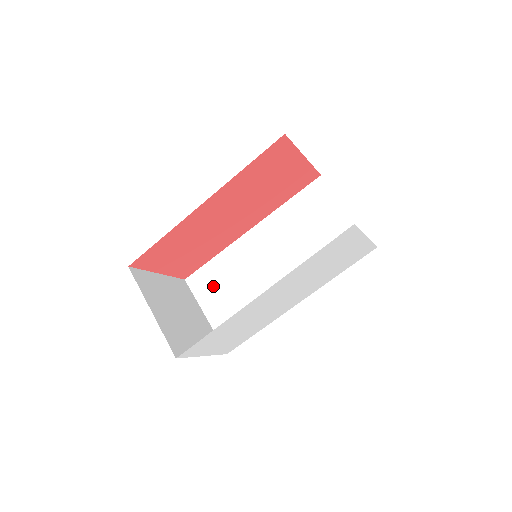
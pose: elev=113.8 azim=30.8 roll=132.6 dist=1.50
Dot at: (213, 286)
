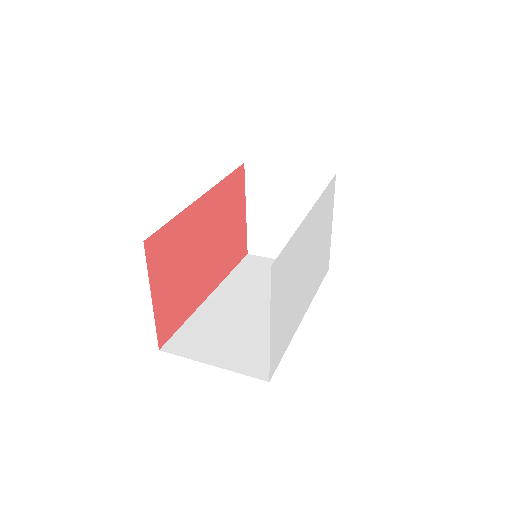
Dot at: (202, 340)
